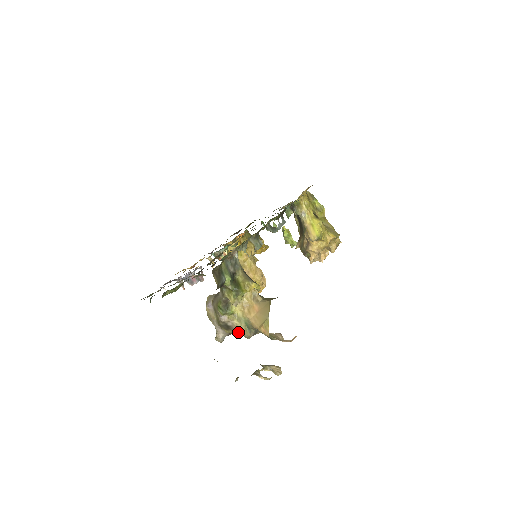
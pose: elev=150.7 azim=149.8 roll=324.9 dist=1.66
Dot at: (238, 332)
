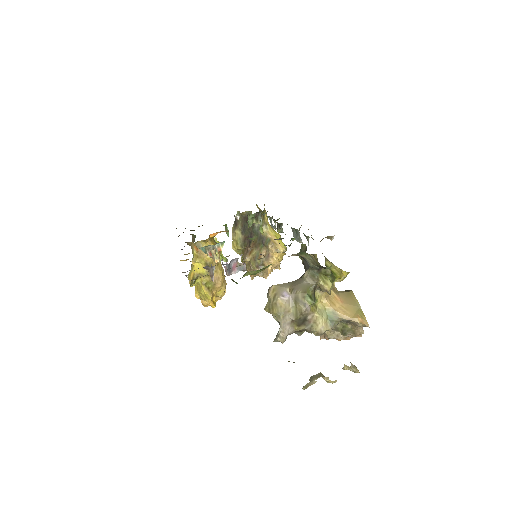
Dot at: (313, 327)
